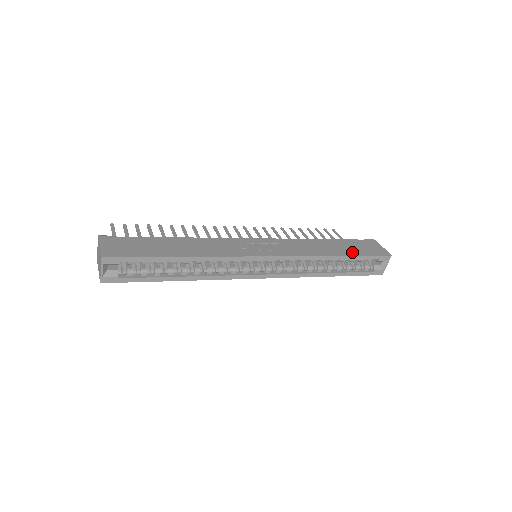
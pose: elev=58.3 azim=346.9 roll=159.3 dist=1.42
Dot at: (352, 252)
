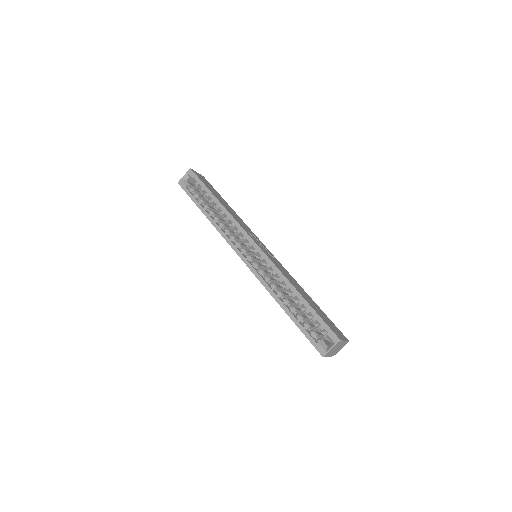
Dot at: (313, 306)
